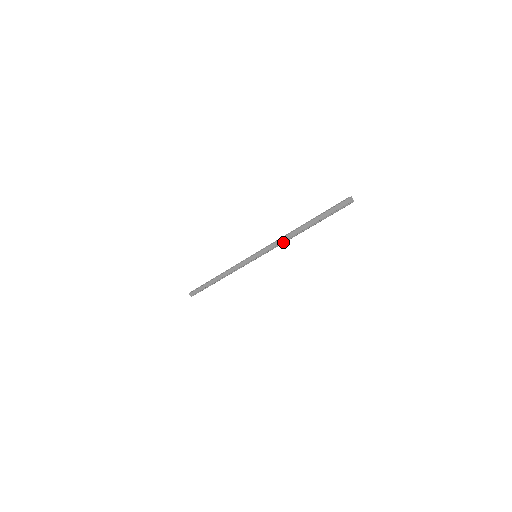
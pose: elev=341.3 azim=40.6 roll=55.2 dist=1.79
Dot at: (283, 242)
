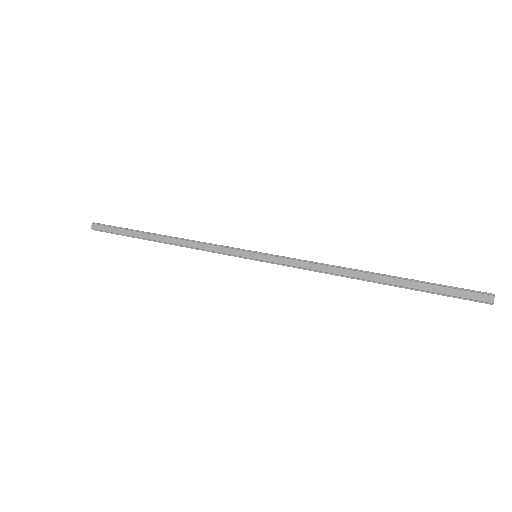
Dot at: (323, 272)
